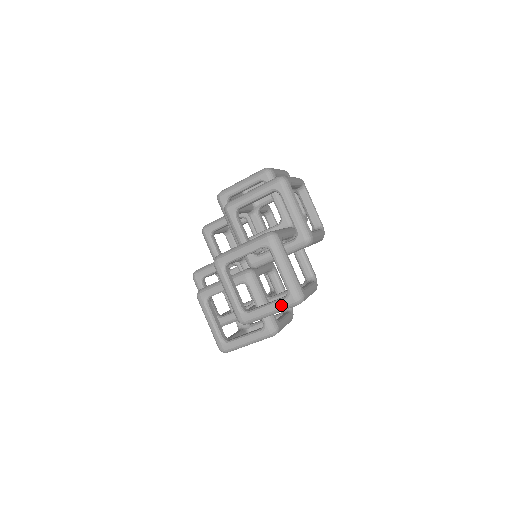
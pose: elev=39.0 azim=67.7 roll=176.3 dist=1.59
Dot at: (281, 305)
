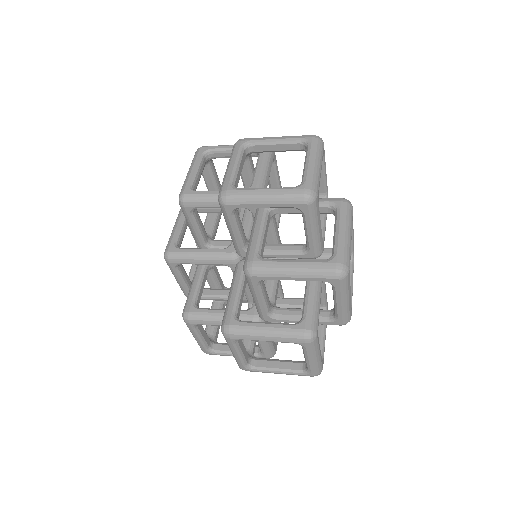
Dot at: occluded
